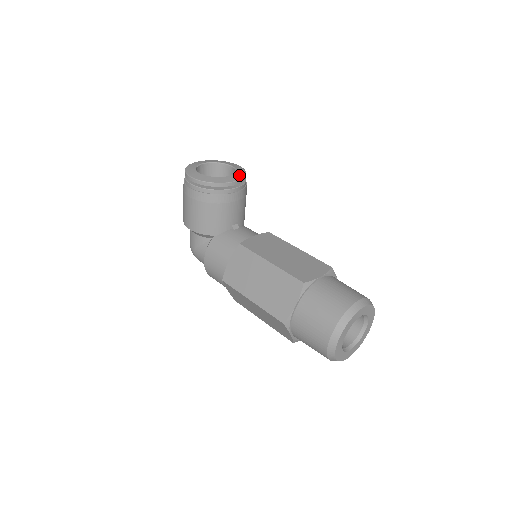
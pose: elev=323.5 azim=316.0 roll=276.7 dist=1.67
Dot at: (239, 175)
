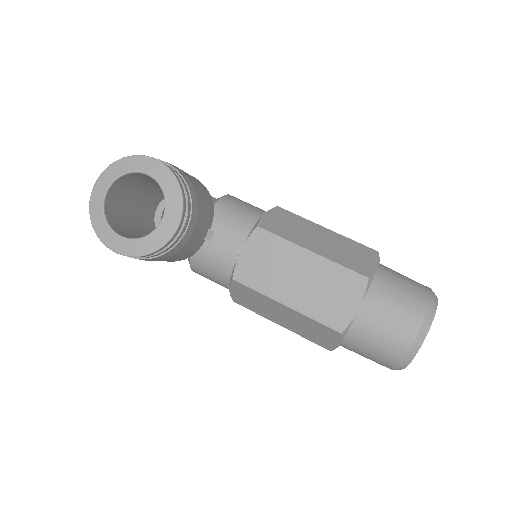
Dot at: (174, 205)
